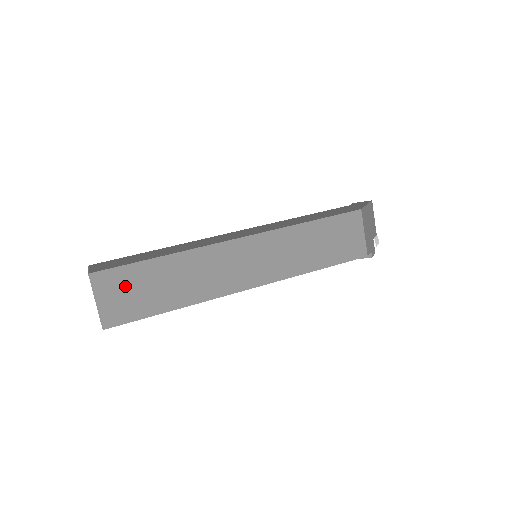
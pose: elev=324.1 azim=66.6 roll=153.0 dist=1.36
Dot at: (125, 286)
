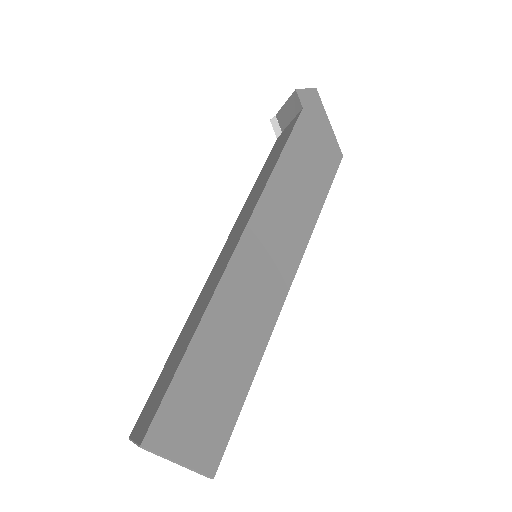
Dot at: occluded
